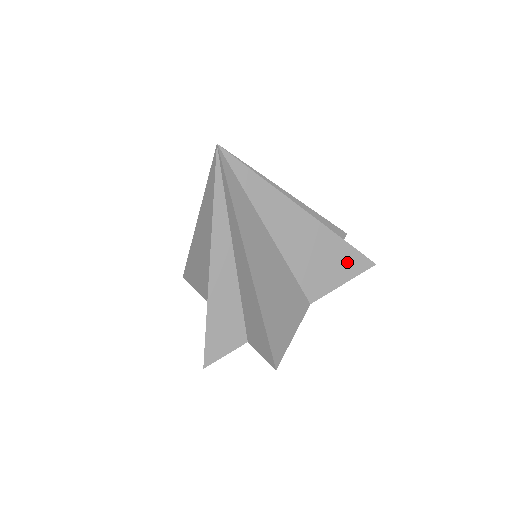
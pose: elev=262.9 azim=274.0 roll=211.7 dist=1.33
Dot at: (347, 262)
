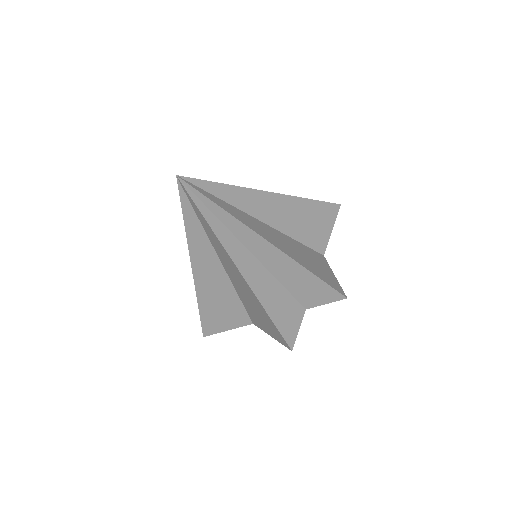
Dot at: (322, 213)
